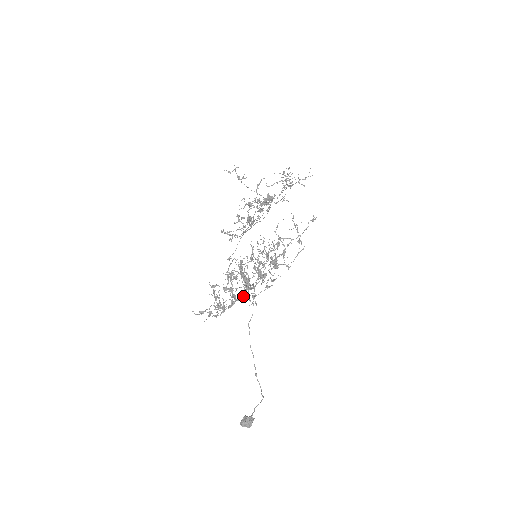
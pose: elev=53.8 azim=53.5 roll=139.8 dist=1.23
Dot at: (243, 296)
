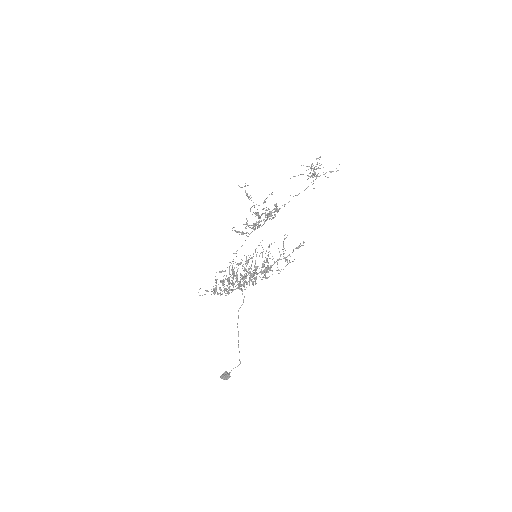
Dot at: (240, 286)
